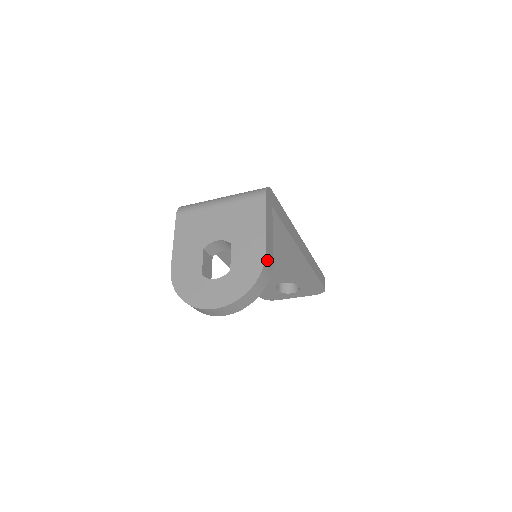
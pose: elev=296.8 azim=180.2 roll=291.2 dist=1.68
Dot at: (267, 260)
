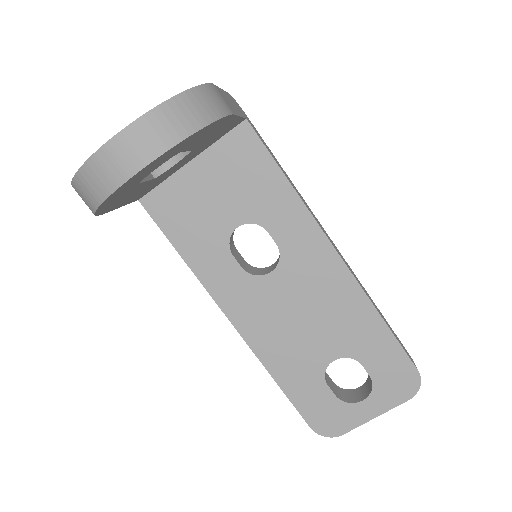
Dot at: (215, 92)
